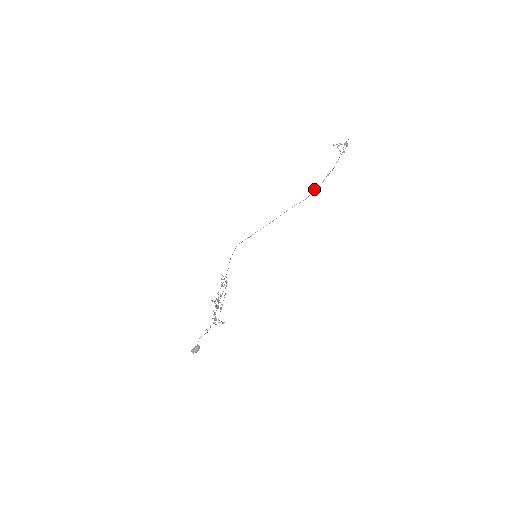
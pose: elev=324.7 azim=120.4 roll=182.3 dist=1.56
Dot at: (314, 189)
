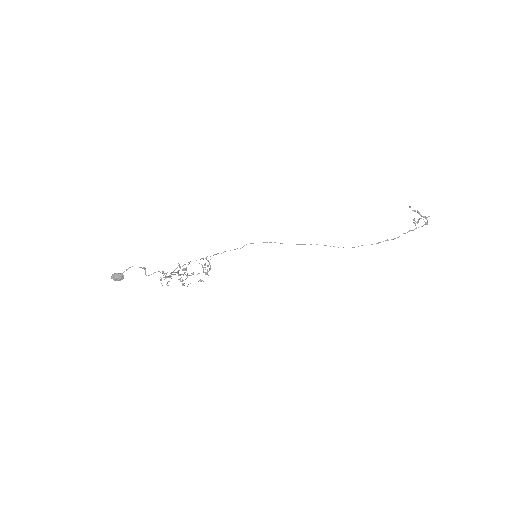
Dot at: occluded
